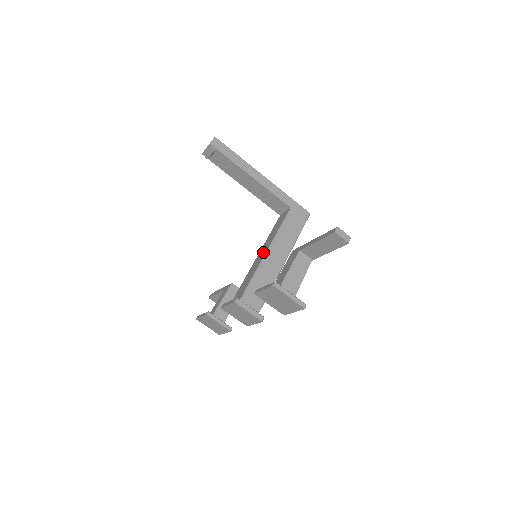
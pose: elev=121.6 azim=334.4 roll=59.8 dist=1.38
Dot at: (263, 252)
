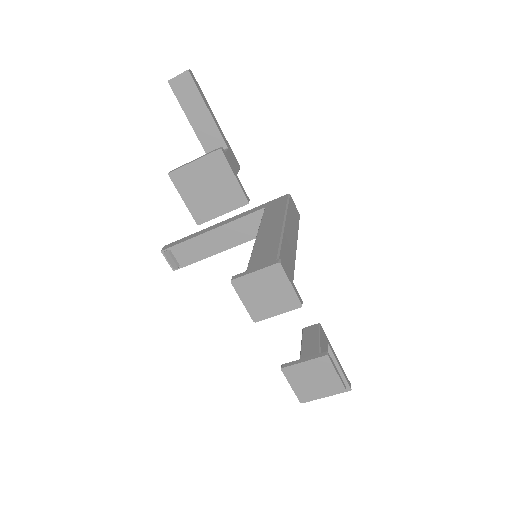
Dot at: occluded
